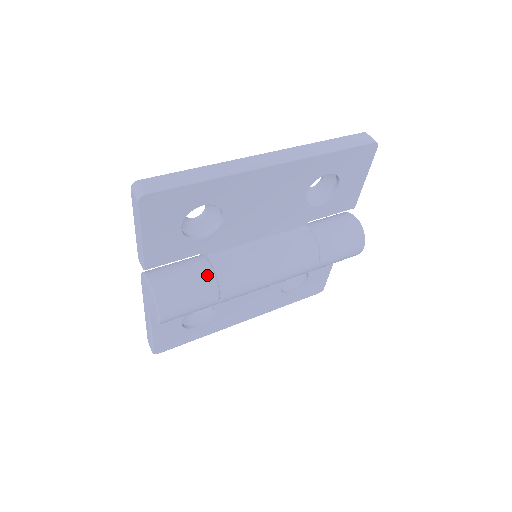
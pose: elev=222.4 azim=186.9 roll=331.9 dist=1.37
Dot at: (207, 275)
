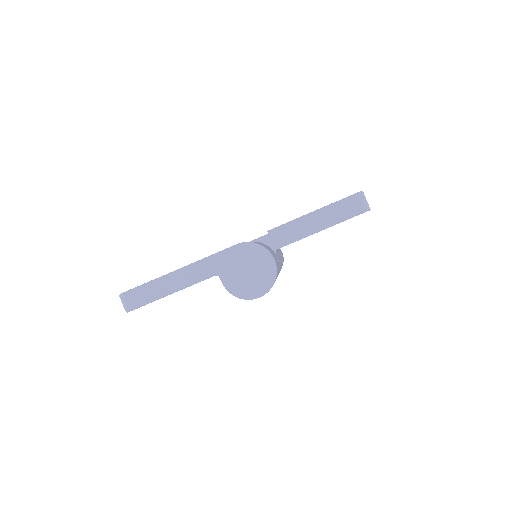
Dot at: occluded
